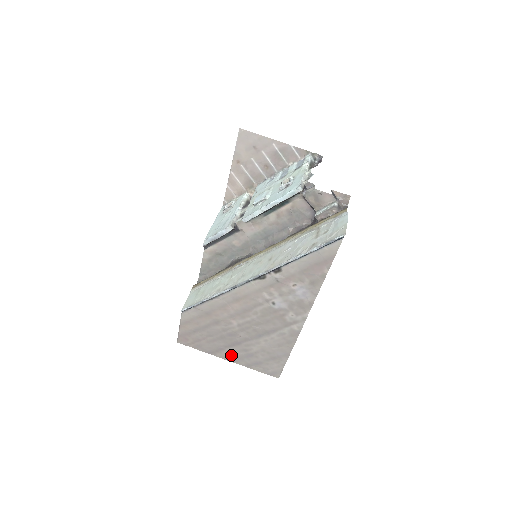
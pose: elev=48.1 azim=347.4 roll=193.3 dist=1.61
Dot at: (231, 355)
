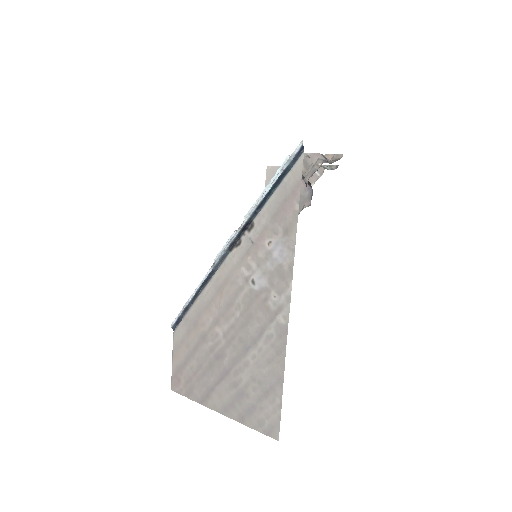
Dot at: (222, 400)
